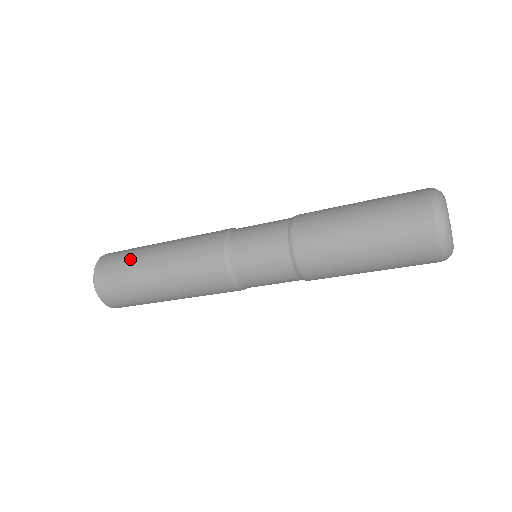
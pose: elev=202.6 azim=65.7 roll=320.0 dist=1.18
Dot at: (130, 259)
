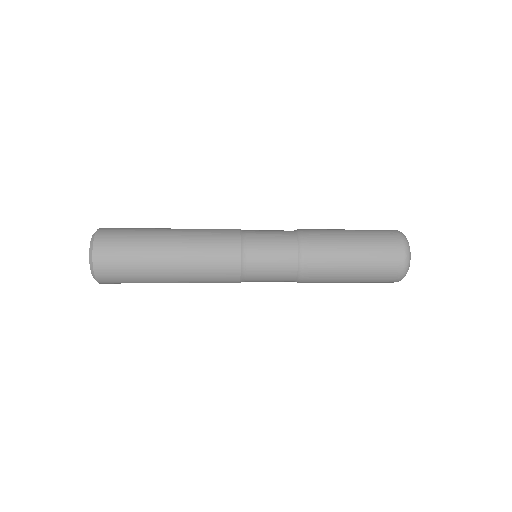
Dot at: (138, 271)
